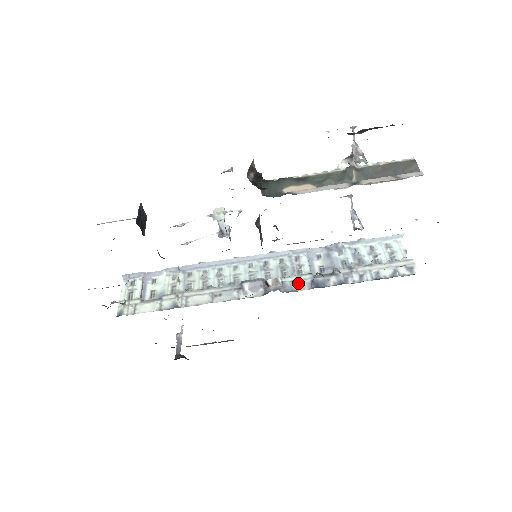
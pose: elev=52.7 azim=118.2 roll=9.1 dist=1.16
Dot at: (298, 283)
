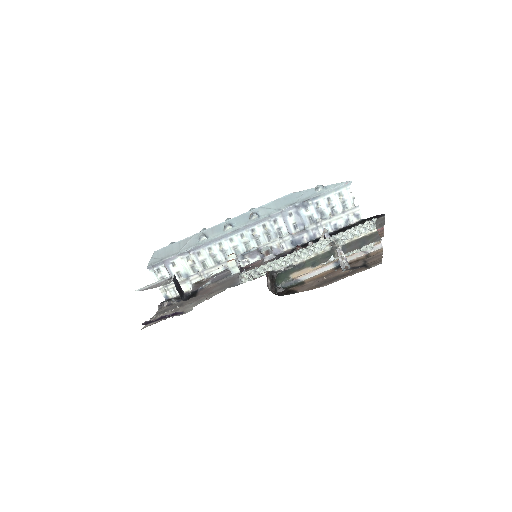
Dot at: (282, 245)
